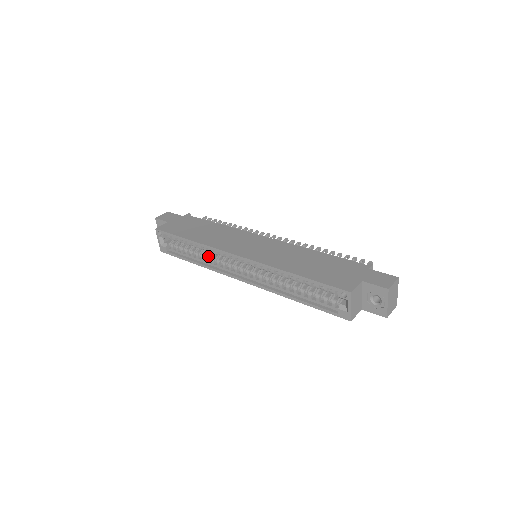
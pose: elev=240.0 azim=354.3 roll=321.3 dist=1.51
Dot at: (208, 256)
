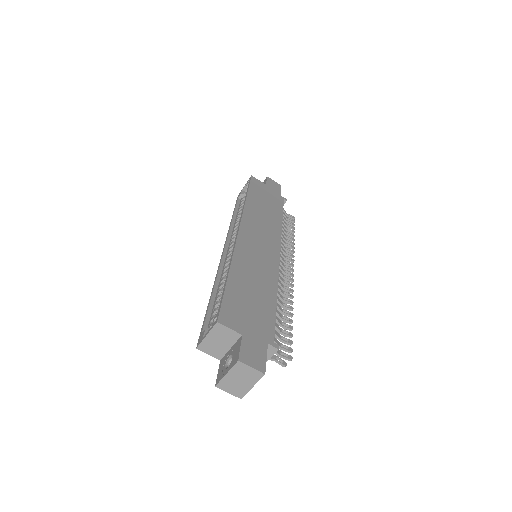
Dot at: occluded
